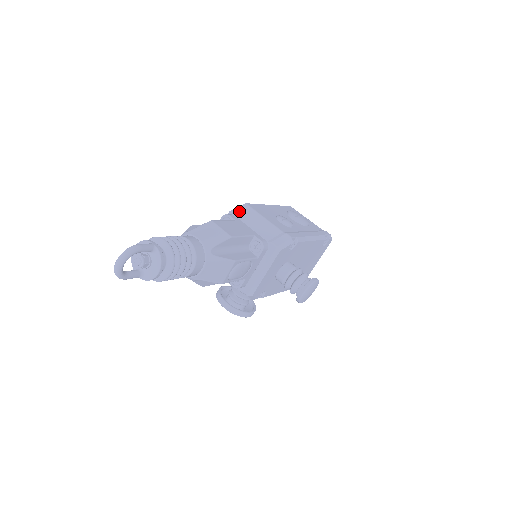
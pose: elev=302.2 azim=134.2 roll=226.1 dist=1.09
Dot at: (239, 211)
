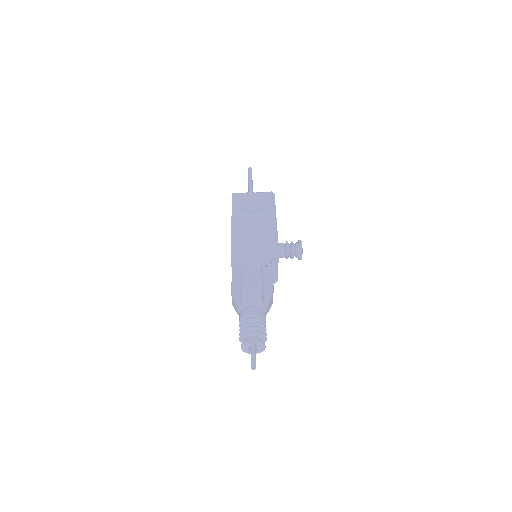
Dot at: (235, 252)
